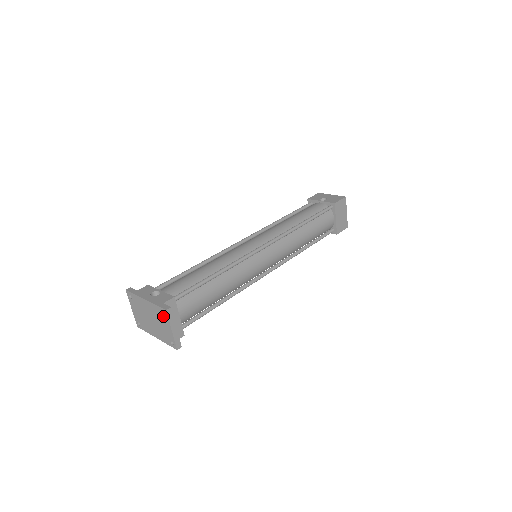
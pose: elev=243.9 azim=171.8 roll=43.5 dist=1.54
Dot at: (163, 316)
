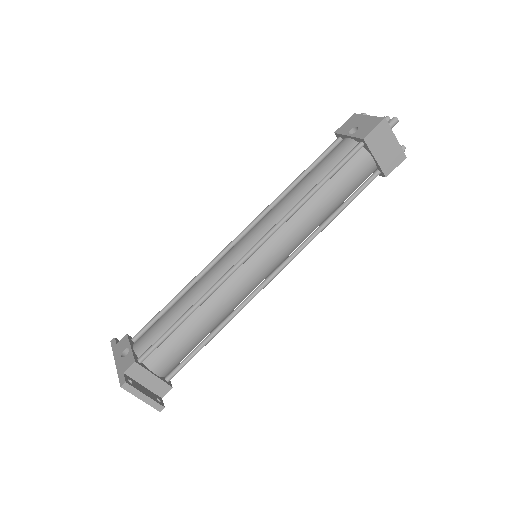
Dot at: occluded
